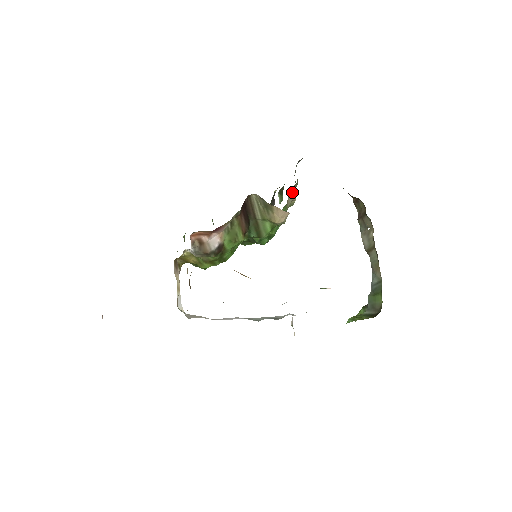
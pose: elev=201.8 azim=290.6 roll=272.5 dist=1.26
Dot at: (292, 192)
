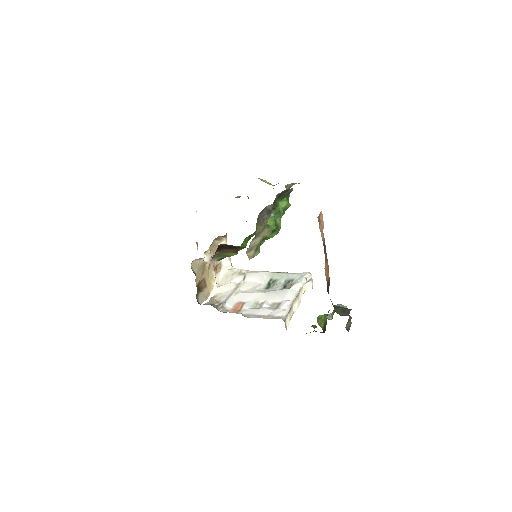
Dot at: (257, 238)
